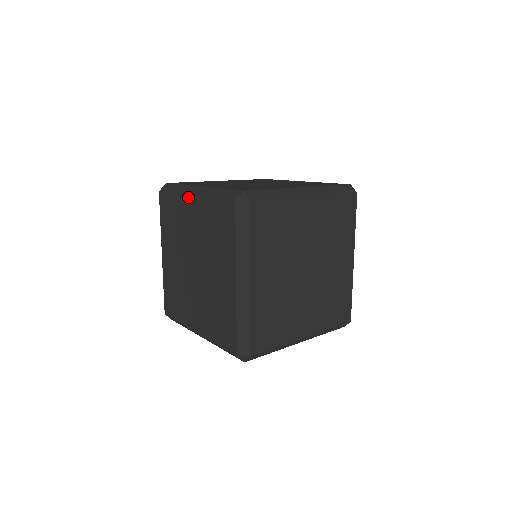
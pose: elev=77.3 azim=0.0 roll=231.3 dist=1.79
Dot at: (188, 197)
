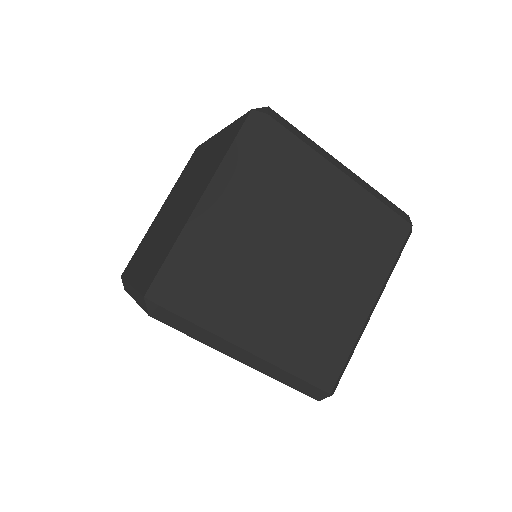
Dot at: occluded
